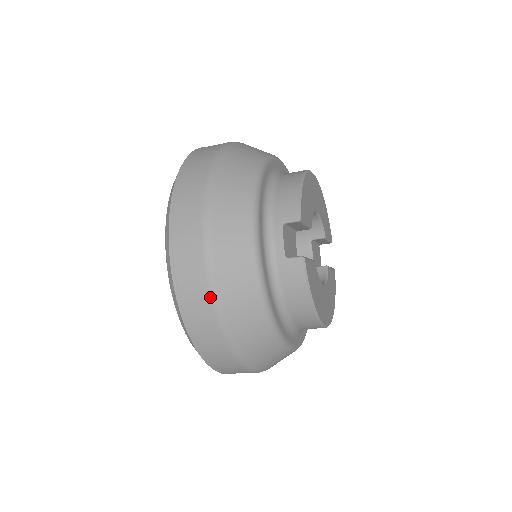
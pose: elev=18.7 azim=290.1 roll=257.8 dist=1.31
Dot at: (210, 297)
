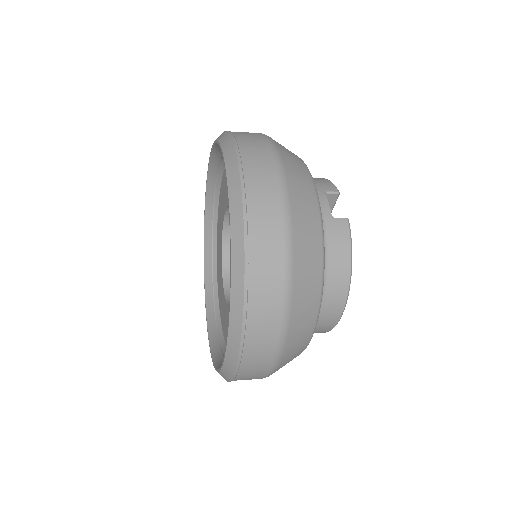
Dot at: (283, 216)
